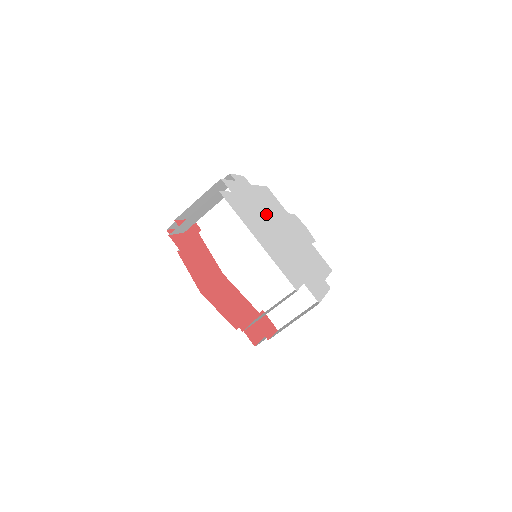
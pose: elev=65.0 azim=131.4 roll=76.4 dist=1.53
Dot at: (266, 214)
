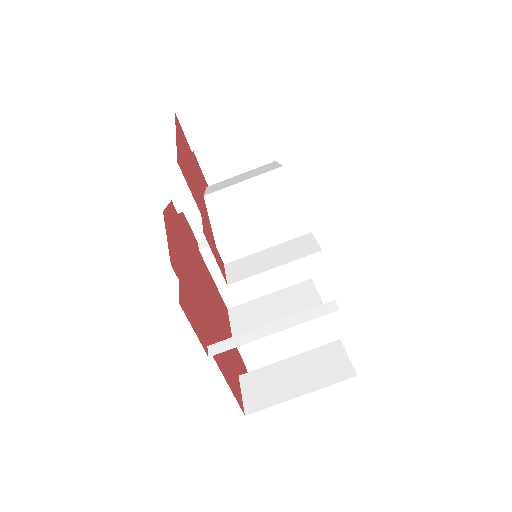
Dot at: occluded
